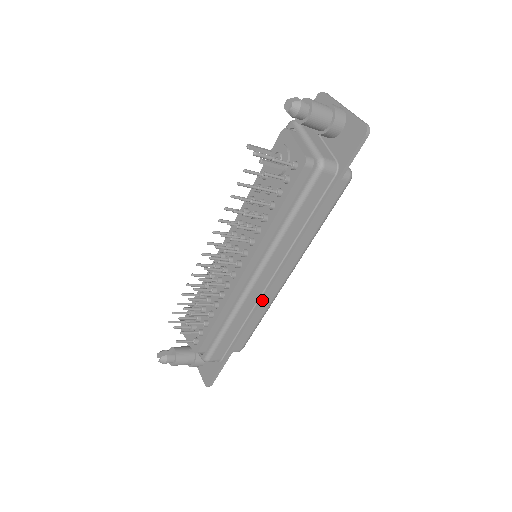
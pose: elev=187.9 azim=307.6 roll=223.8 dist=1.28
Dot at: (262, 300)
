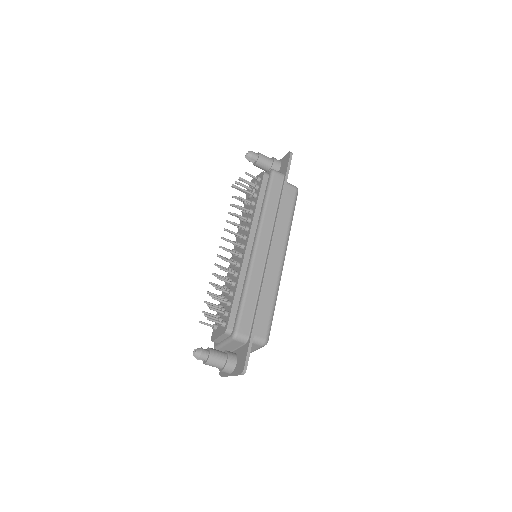
Dot at: (266, 266)
